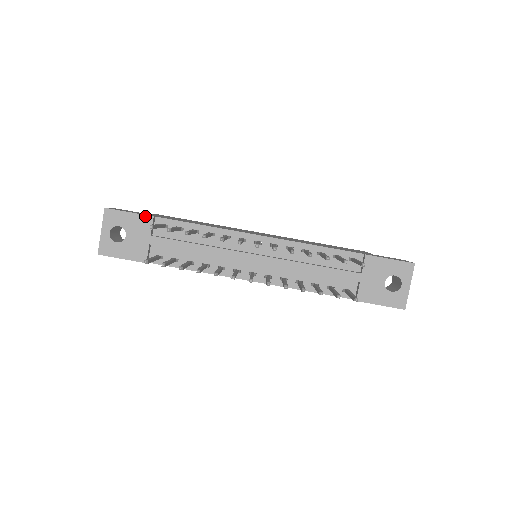
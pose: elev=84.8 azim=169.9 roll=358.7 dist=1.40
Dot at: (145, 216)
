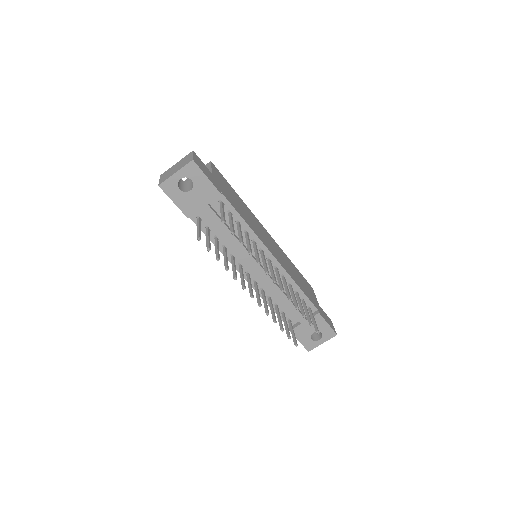
Dot at: (216, 189)
